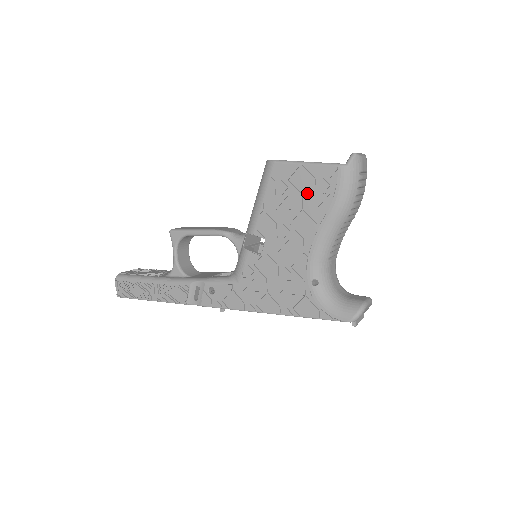
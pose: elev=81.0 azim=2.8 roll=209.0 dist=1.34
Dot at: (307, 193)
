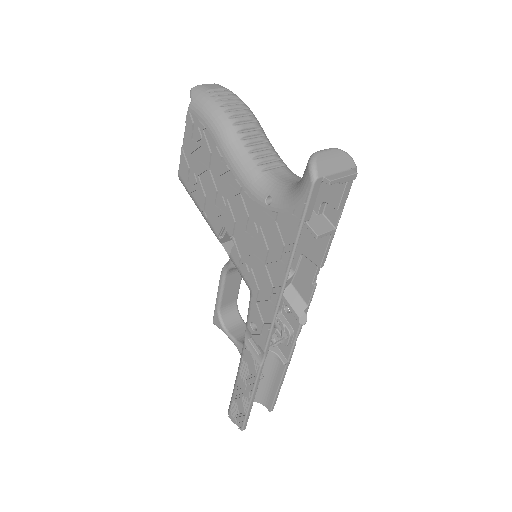
Dot at: (200, 155)
